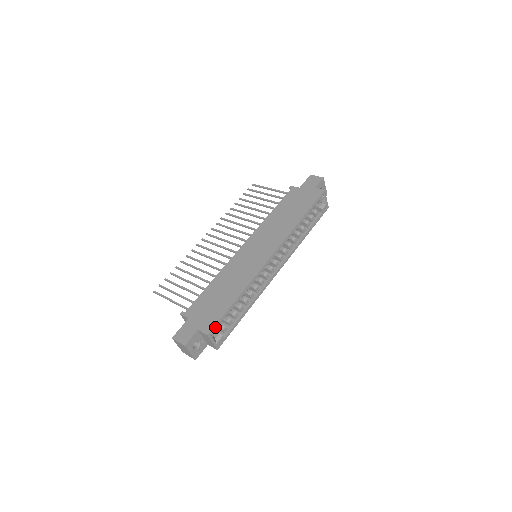
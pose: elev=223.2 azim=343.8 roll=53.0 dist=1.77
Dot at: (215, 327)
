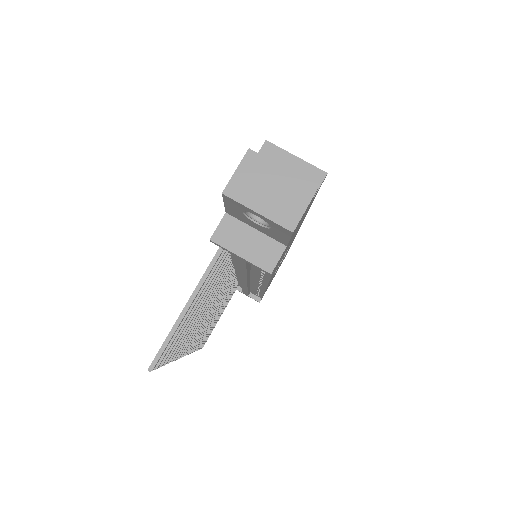
Dot at: occluded
